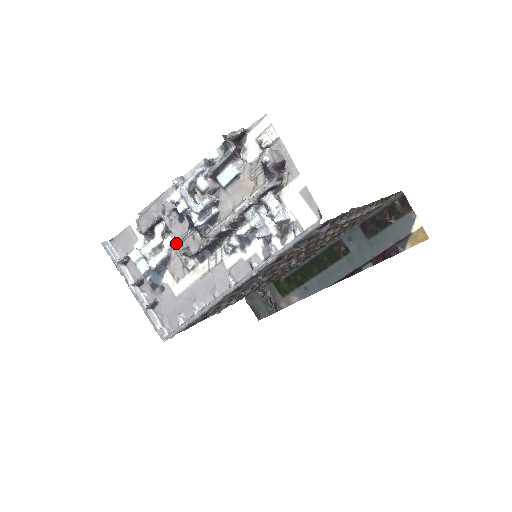
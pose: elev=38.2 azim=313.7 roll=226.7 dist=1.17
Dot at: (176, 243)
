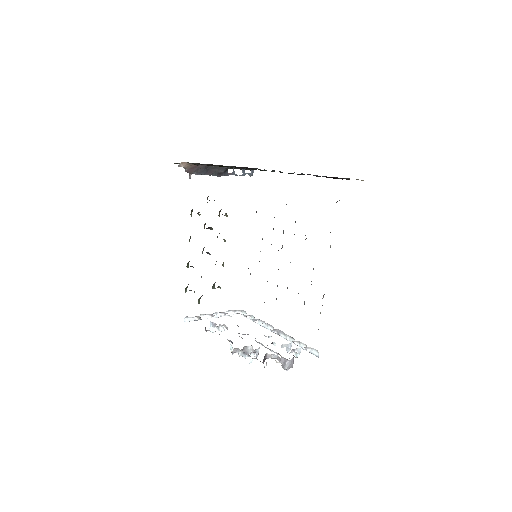
Dot at: occluded
